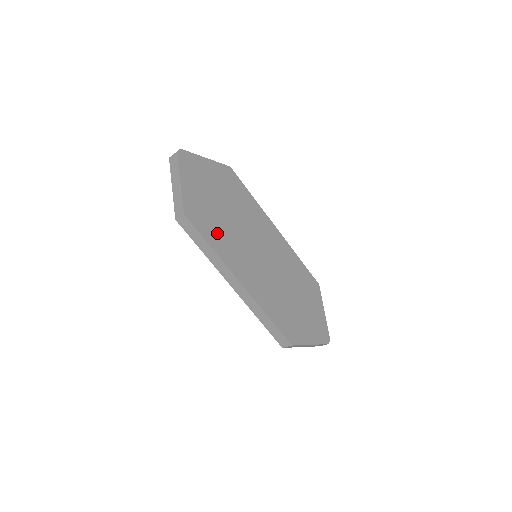
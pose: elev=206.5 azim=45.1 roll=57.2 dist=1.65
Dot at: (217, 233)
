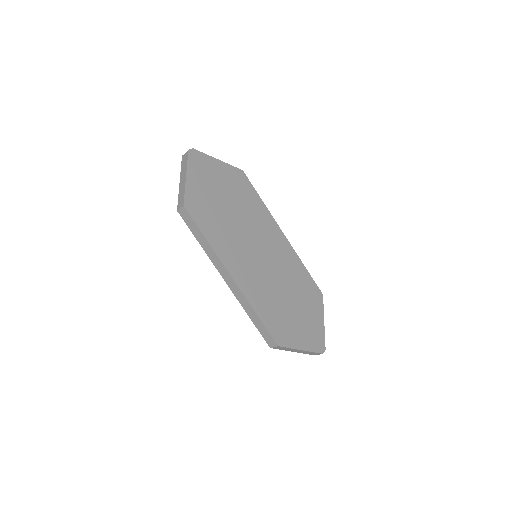
Dot at: (215, 228)
